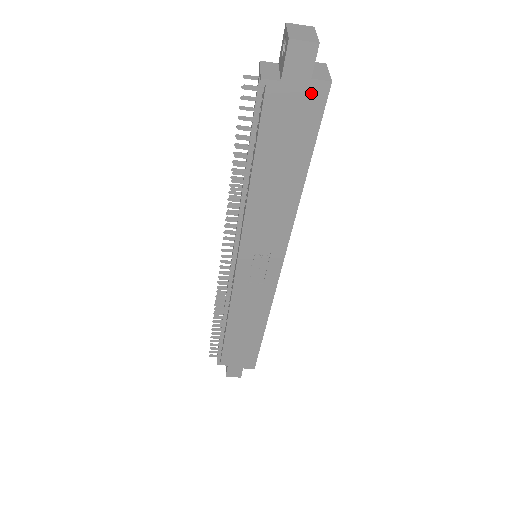
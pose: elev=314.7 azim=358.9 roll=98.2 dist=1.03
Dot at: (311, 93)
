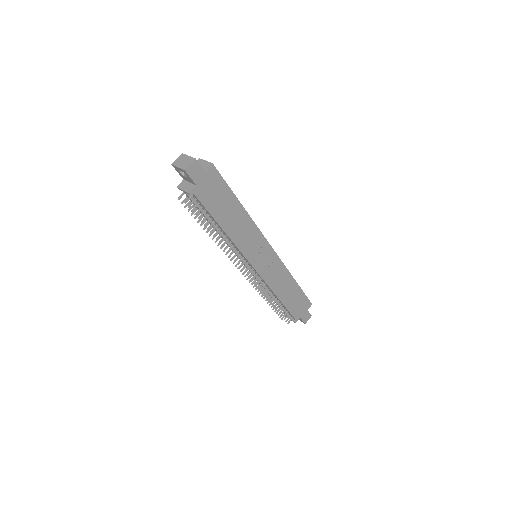
Dot at: (210, 176)
